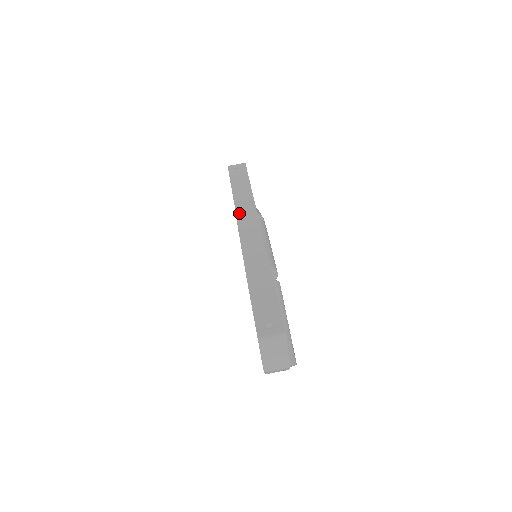
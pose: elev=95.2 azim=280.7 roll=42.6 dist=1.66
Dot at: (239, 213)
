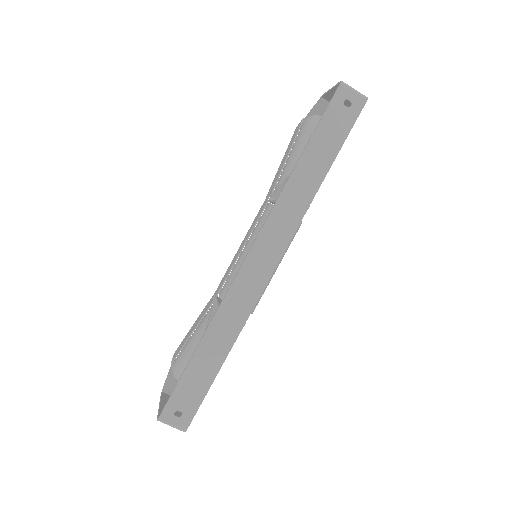
Dot at: (274, 215)
